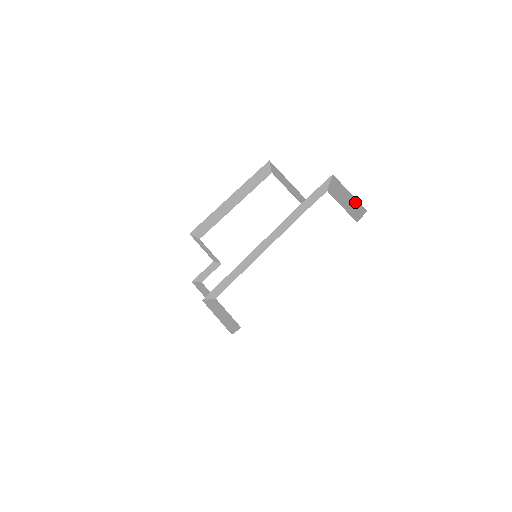
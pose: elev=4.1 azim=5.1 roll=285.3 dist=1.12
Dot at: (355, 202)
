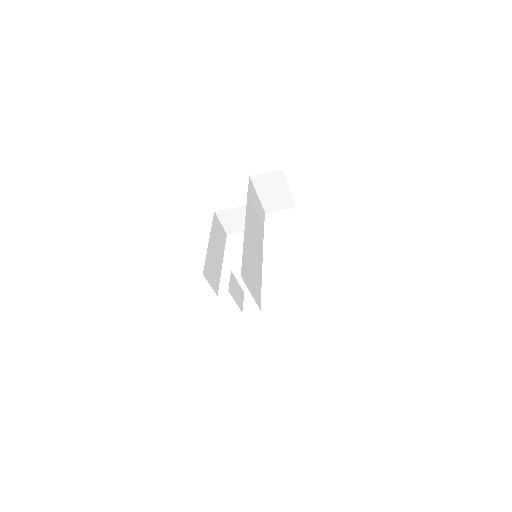
Dot at: (275, 178)
